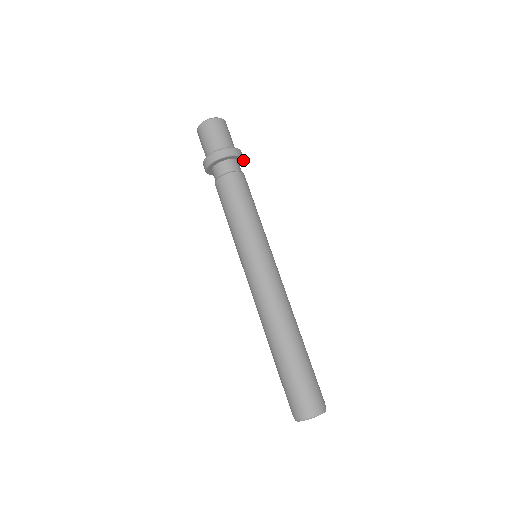
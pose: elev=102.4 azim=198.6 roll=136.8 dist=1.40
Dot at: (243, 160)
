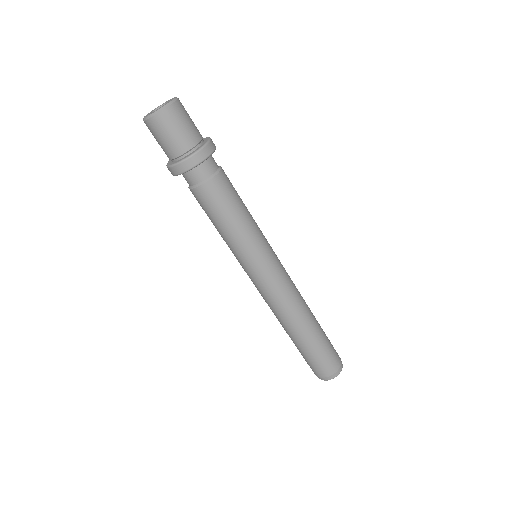
Dot at: occluded
